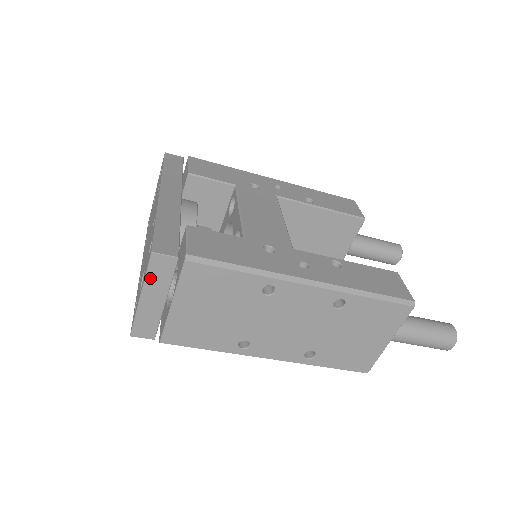
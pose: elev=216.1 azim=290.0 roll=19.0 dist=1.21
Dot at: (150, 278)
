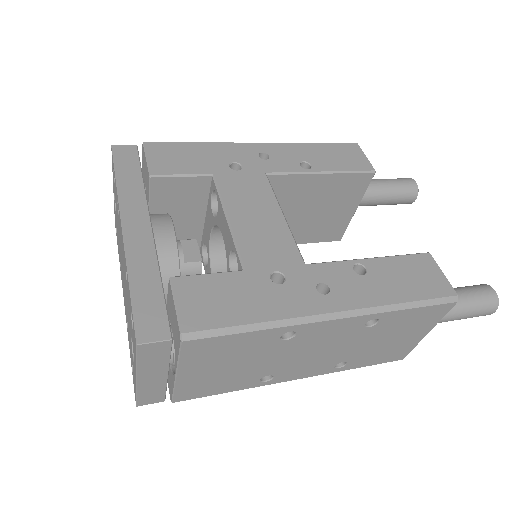
Dot at: (143, 363)
